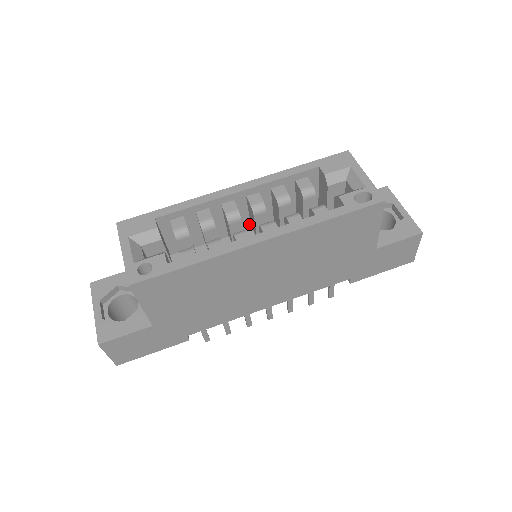
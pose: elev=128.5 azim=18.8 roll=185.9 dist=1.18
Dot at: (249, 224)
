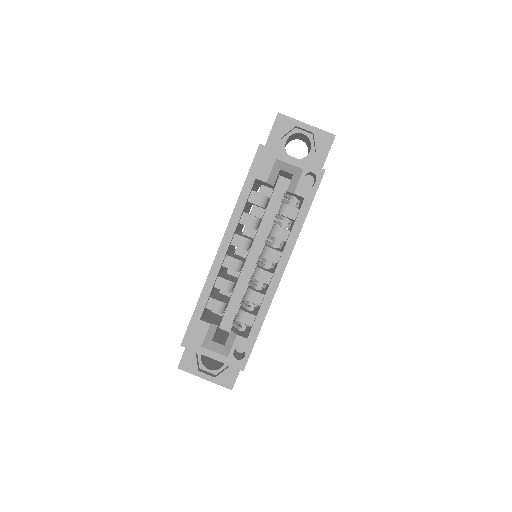
Dot at: occluded
